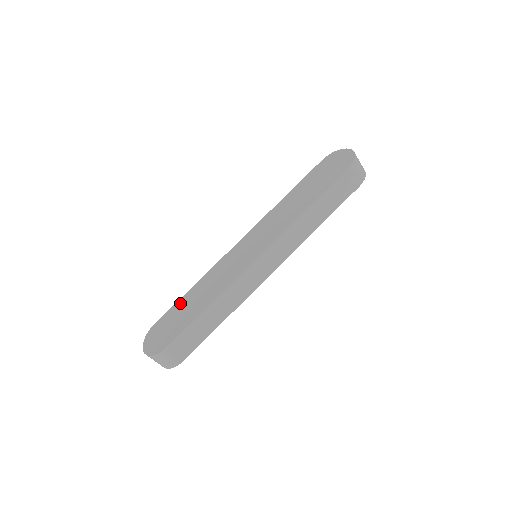
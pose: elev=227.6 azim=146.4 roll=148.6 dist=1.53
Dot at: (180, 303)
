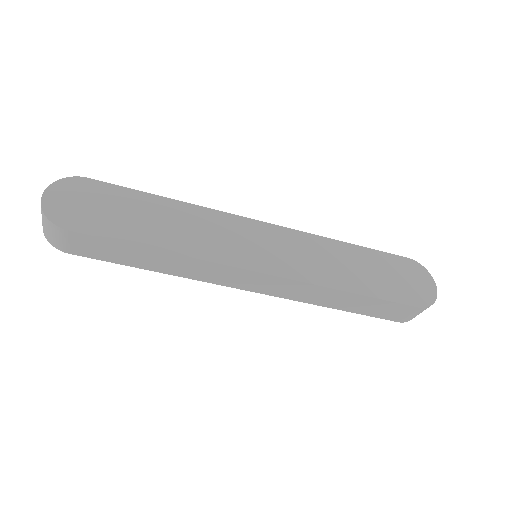
Dot at: (139, 197)
